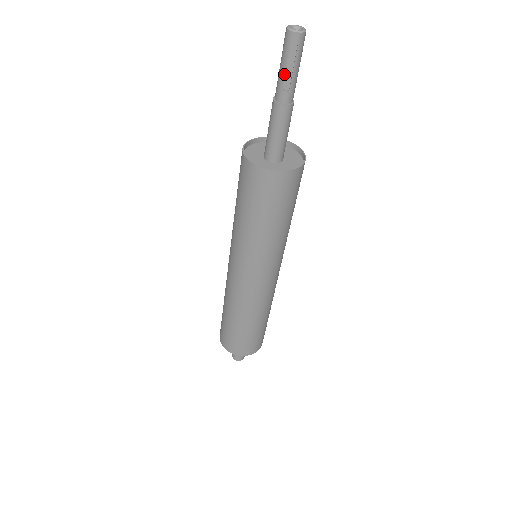
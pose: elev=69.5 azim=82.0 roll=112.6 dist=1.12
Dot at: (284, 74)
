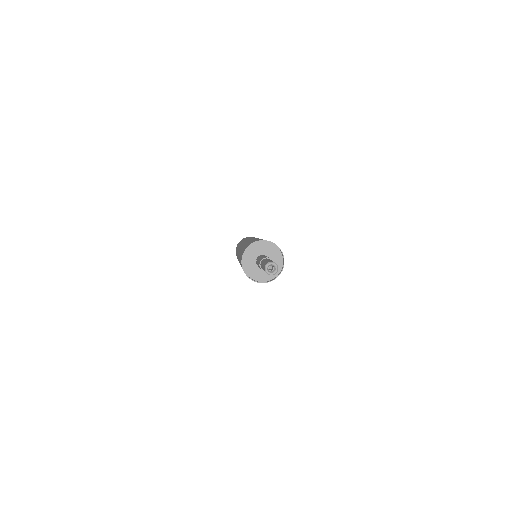
Dot at: occluded
